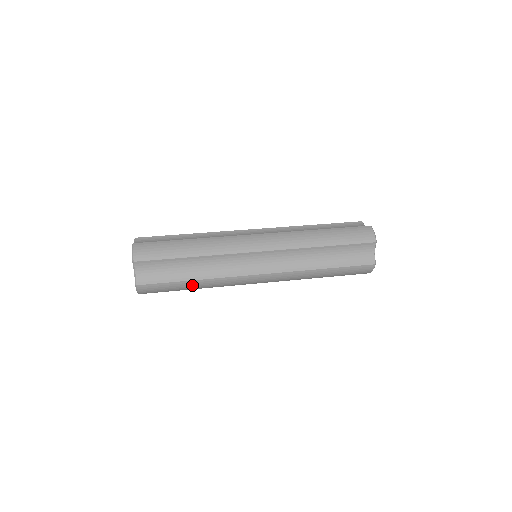
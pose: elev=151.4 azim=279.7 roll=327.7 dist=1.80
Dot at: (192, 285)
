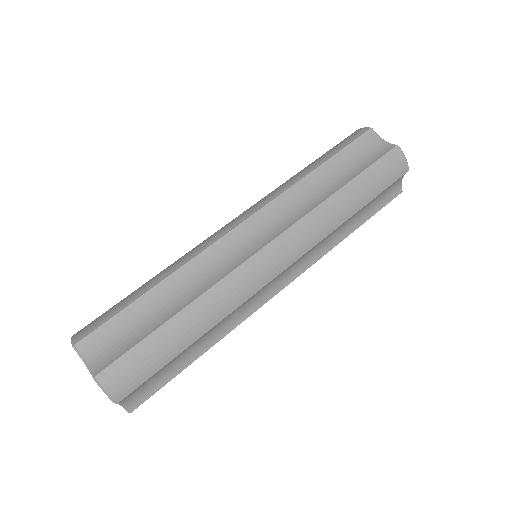
Dot at: occluded
